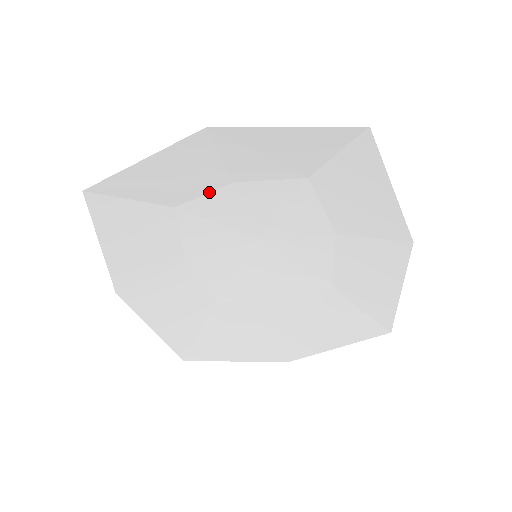
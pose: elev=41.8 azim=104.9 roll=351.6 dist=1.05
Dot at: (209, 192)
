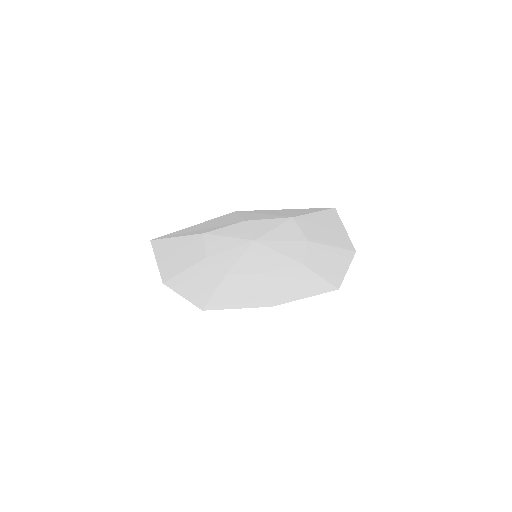
Dot at: (228, 226)
